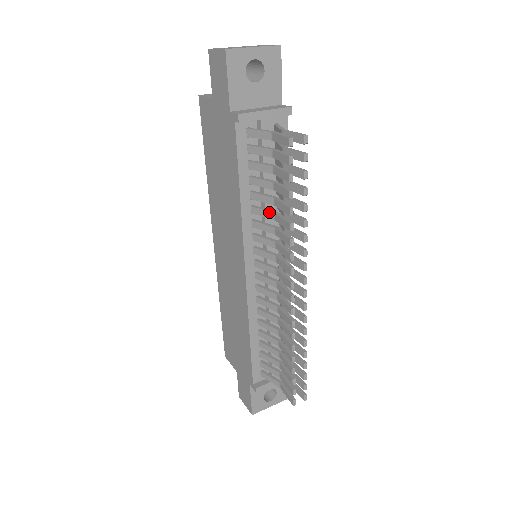
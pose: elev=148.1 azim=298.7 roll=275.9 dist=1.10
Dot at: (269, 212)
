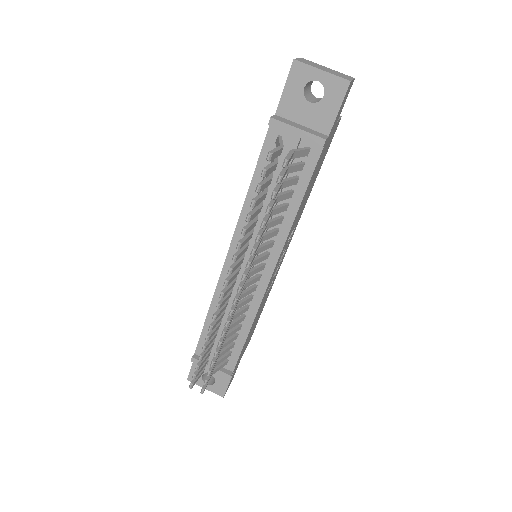
Dot at: occluded
